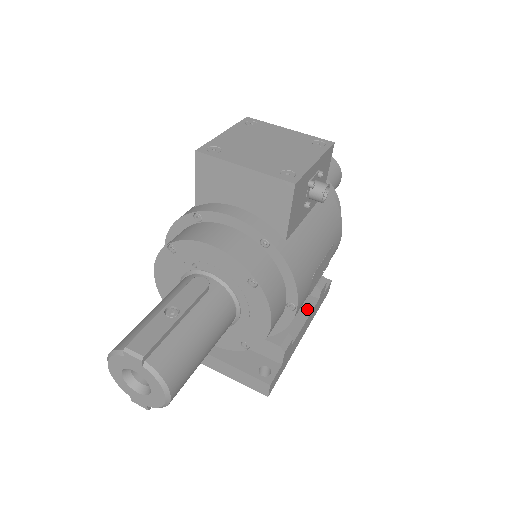
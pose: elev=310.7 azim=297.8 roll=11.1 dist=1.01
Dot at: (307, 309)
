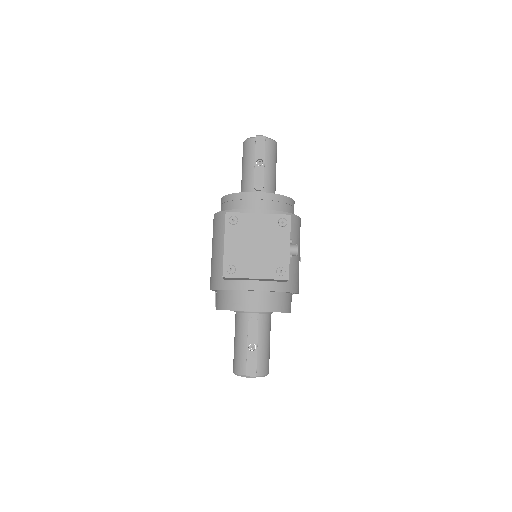
Dot at: occluded
